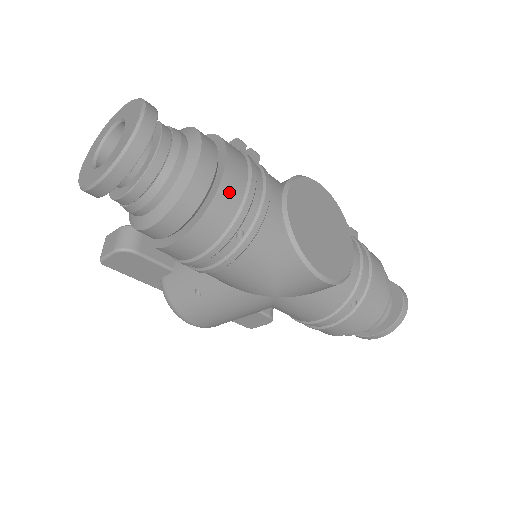
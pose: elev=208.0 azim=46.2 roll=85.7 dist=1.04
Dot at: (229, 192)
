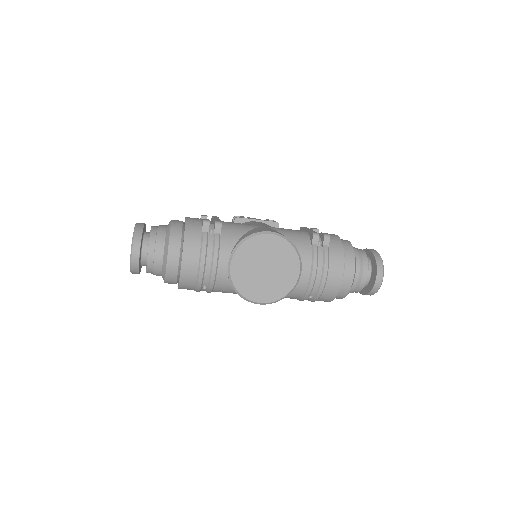
Dot at: (187, 275)
